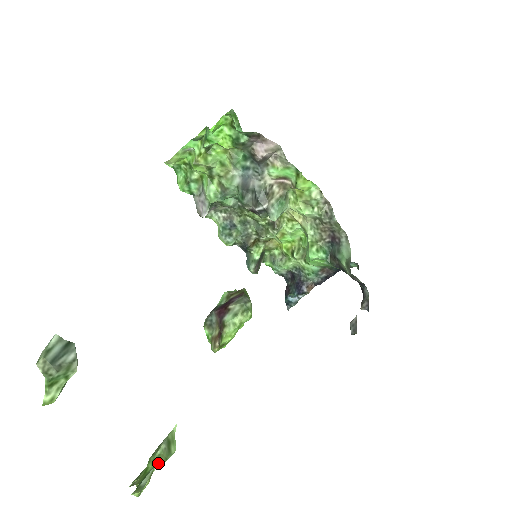
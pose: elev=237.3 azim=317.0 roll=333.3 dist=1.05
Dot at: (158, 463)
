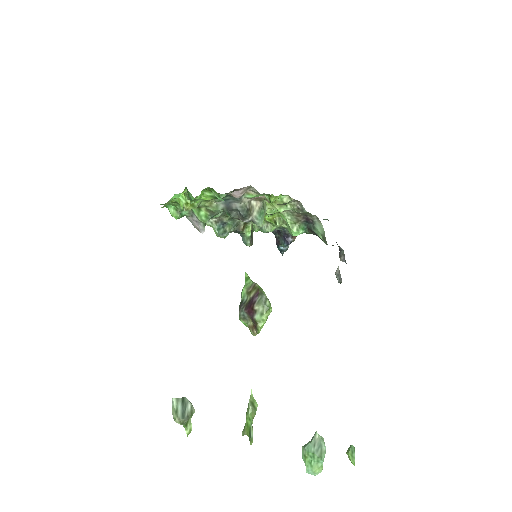
Dot at: occluded
